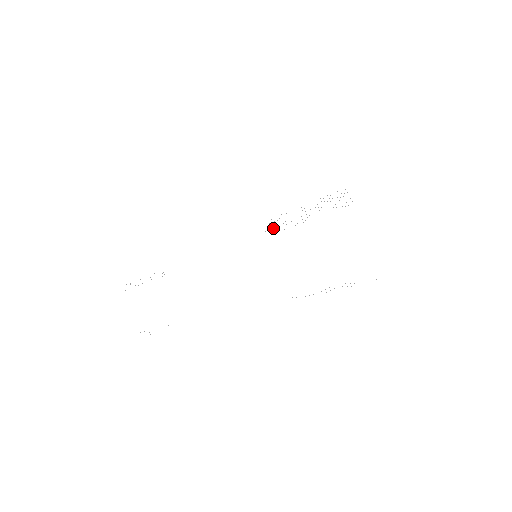
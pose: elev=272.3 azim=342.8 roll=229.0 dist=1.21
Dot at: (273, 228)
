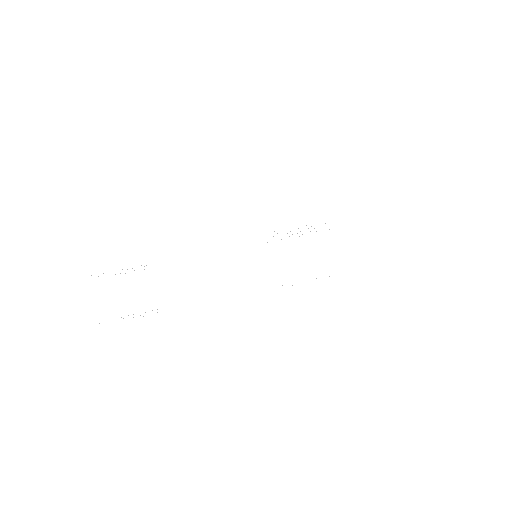
Dot at: occluded
